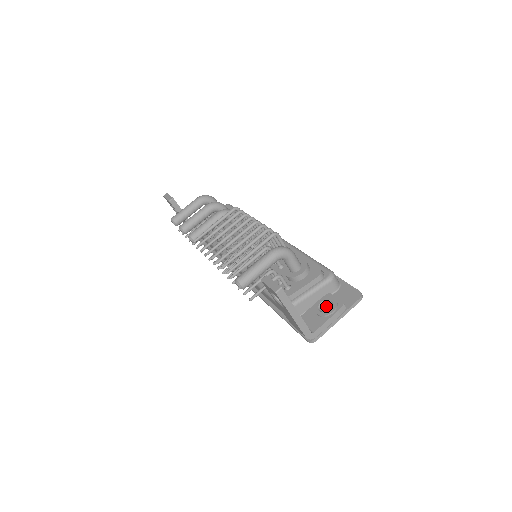
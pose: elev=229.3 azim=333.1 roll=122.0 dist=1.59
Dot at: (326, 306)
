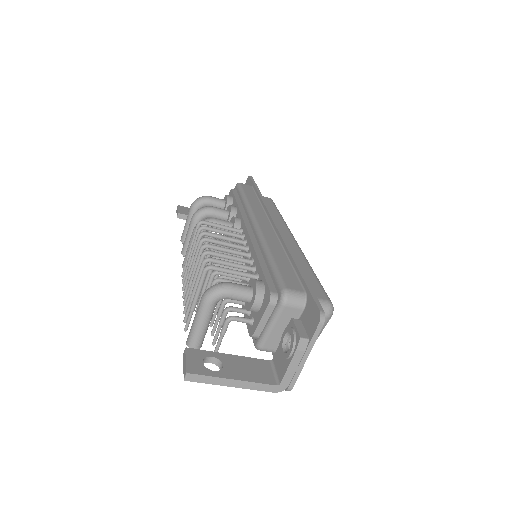
Dot at: occluded
